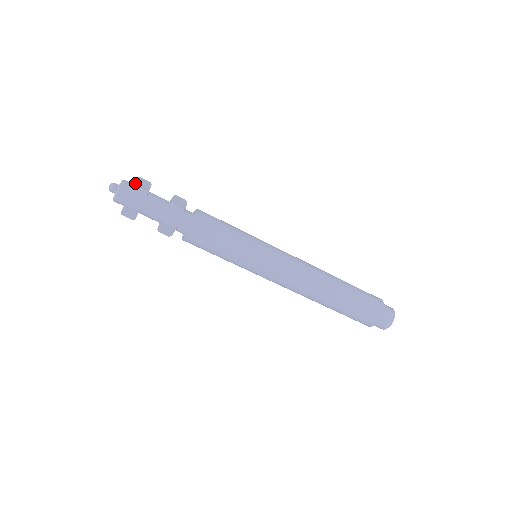
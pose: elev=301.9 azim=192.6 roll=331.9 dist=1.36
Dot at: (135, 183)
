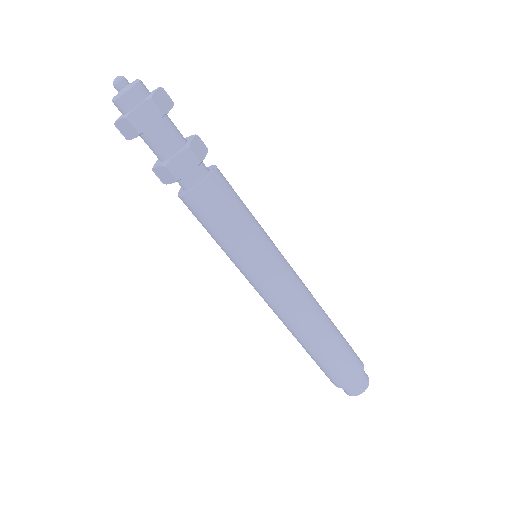
Dot at: (153, 94)
